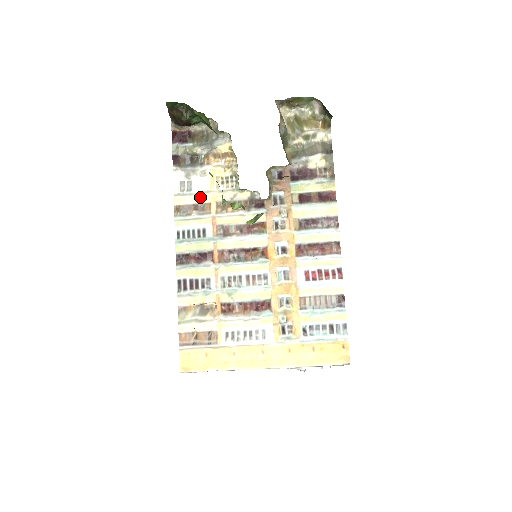
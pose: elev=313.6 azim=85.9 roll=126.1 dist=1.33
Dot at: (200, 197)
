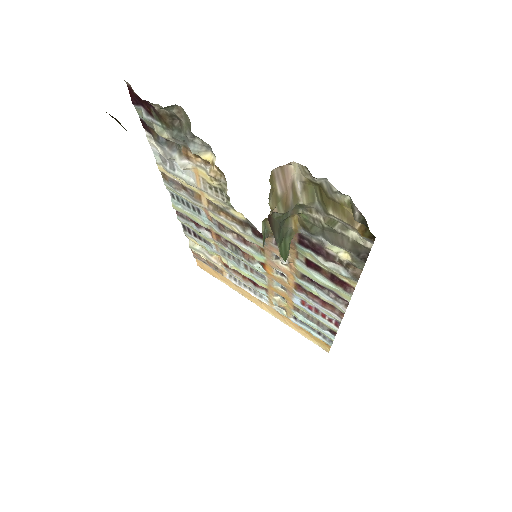
Dot at: (186, 184)
